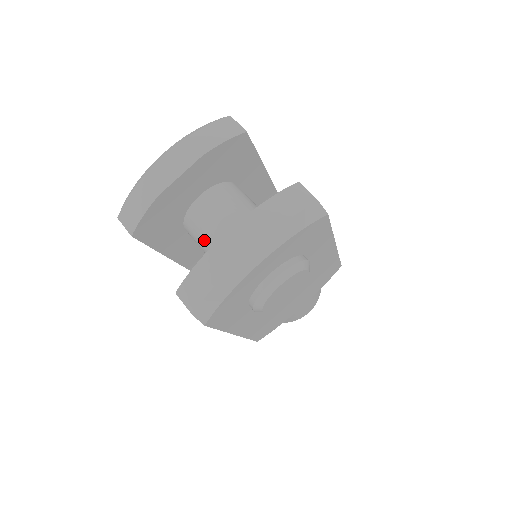
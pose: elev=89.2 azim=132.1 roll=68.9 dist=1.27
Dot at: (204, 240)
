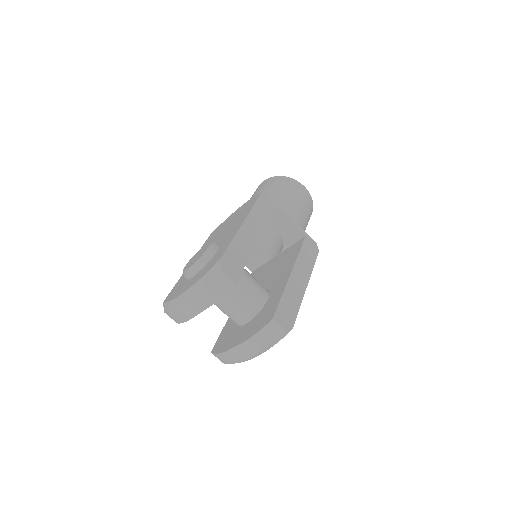
Dot at: (220, 309)
